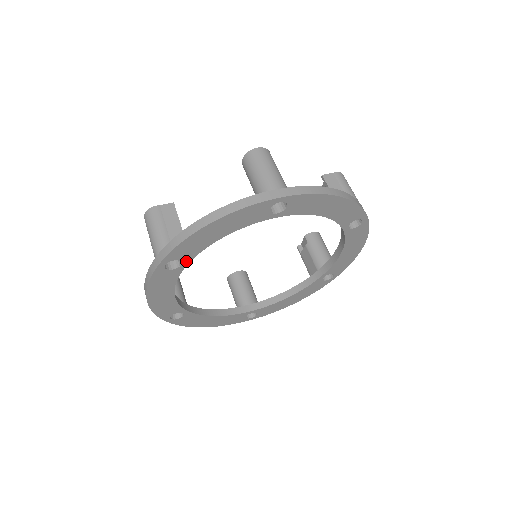
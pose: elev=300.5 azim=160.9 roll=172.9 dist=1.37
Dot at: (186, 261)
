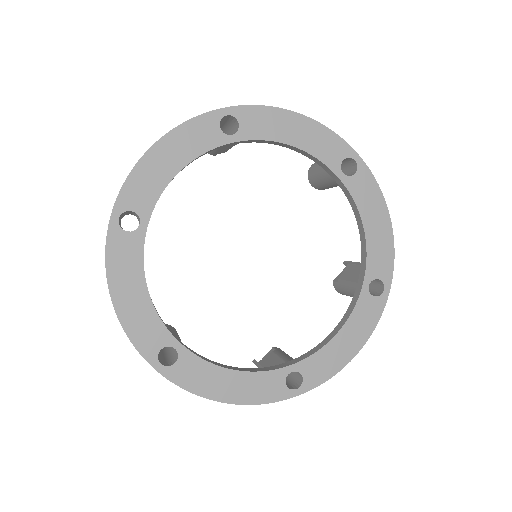
Dot at: (241, 136)
